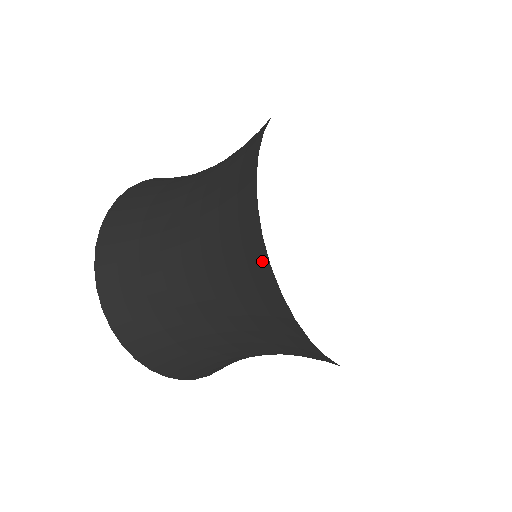
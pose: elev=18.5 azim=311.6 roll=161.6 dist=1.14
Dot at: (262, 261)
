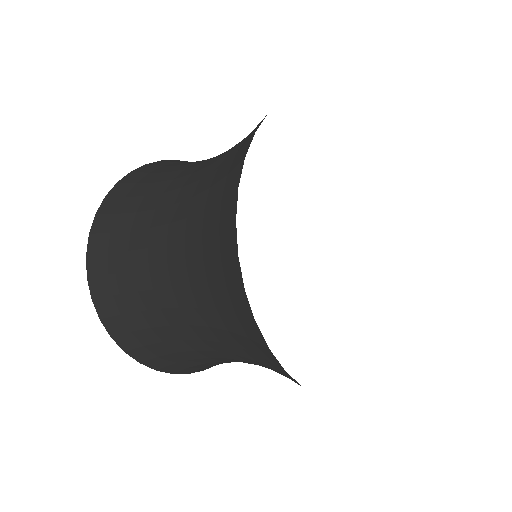
Dot at: (237, 282)
